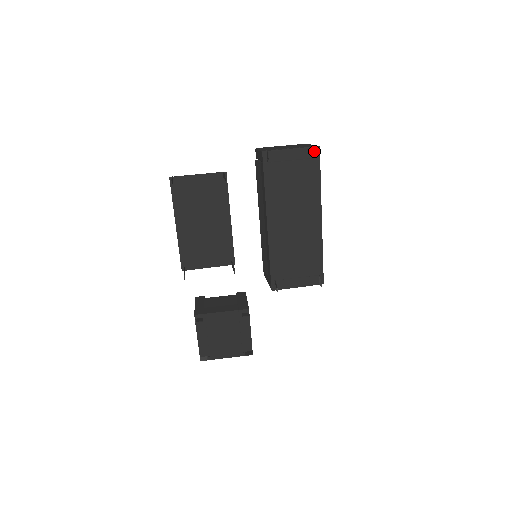
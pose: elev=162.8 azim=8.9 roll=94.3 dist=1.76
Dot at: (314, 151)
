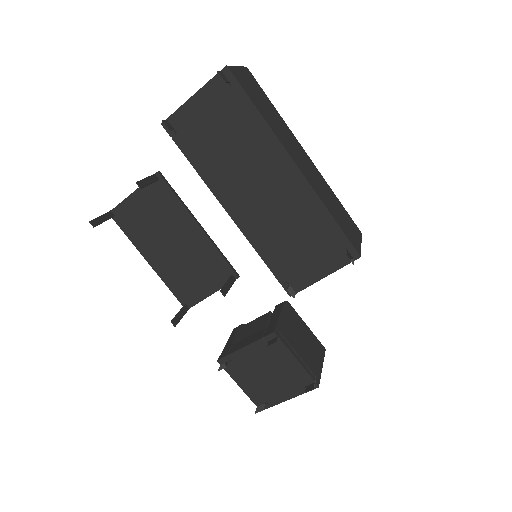
Dot at: (224, 78)
